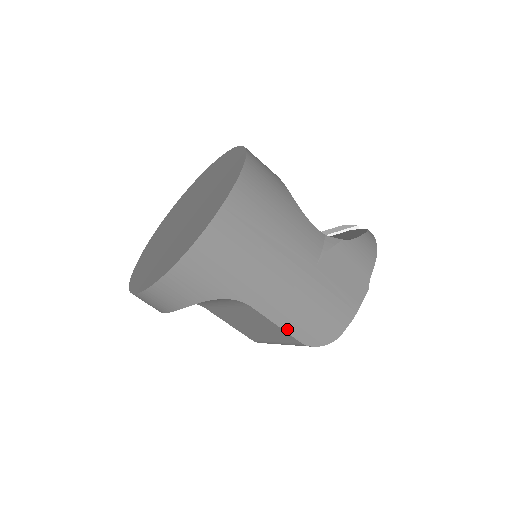
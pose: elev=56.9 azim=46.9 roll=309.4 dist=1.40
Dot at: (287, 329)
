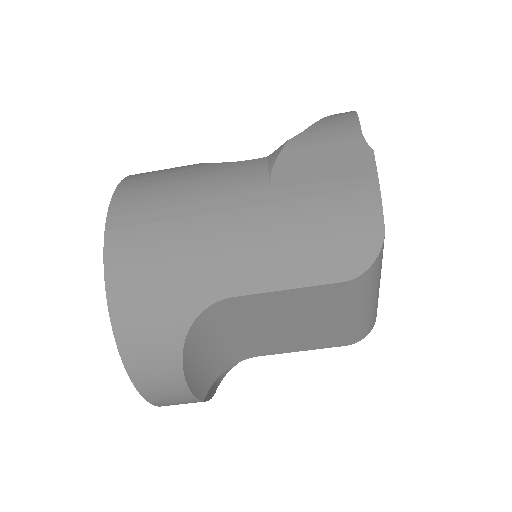
Dot at: (305, 282)
